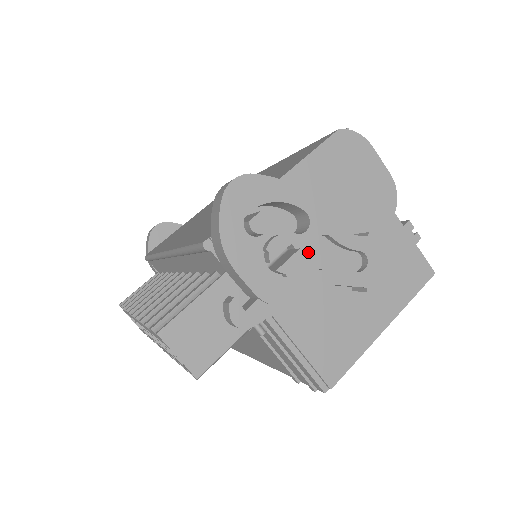
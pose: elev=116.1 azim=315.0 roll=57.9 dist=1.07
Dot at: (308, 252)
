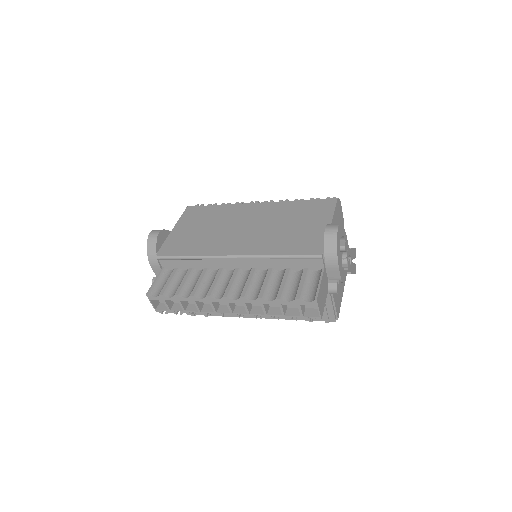
Dot at: occluded
